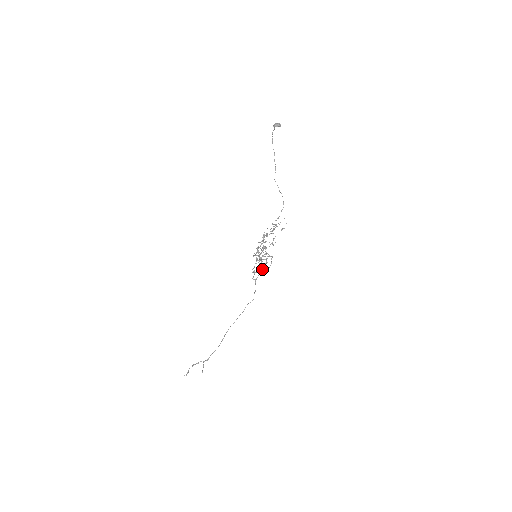
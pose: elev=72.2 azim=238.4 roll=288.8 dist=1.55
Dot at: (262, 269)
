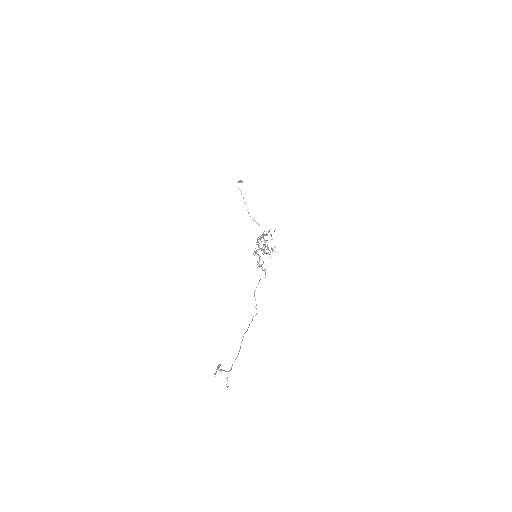
Dot at: occluded
